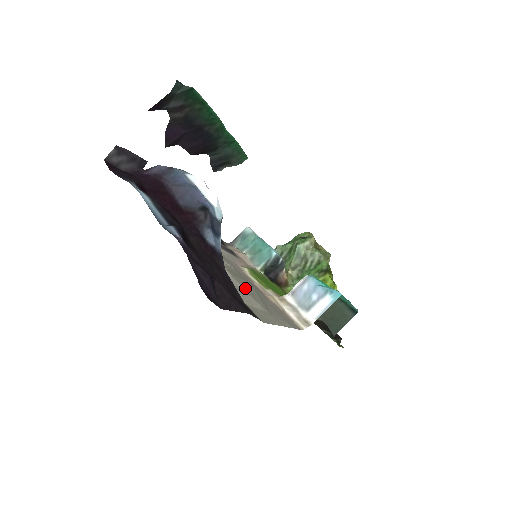
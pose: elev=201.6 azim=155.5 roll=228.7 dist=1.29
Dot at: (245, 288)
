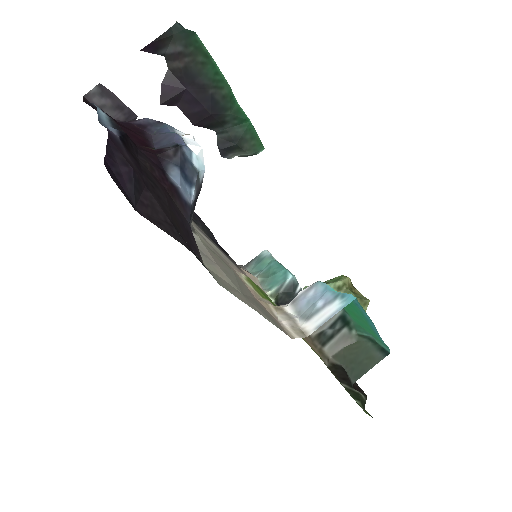
Dot at: (218, 261)
